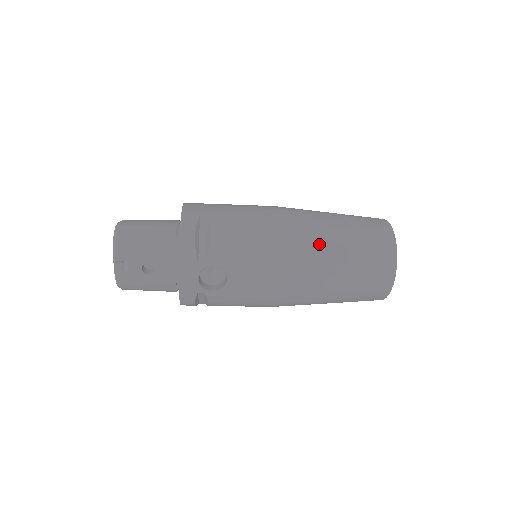
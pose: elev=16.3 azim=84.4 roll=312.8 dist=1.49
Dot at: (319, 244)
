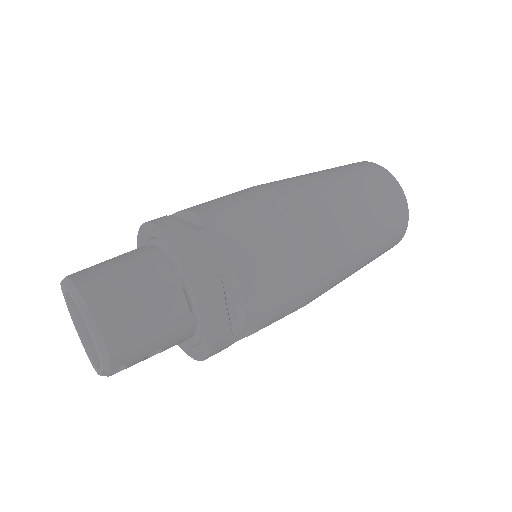
Dot at: (351, 251)
